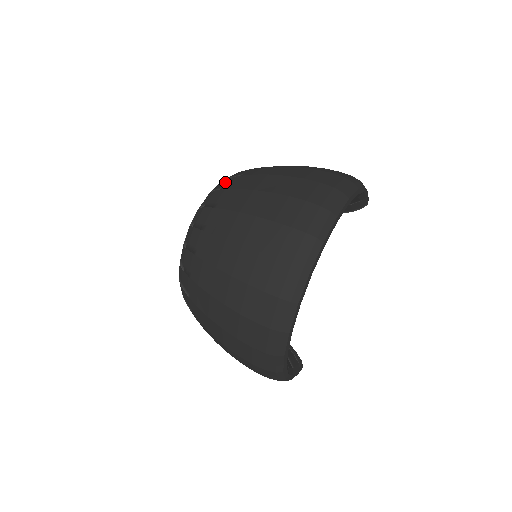
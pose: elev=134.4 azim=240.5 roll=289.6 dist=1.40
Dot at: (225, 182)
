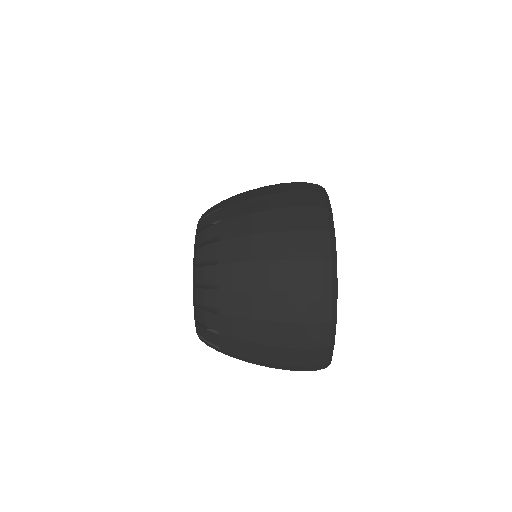
Dot at: occluded
